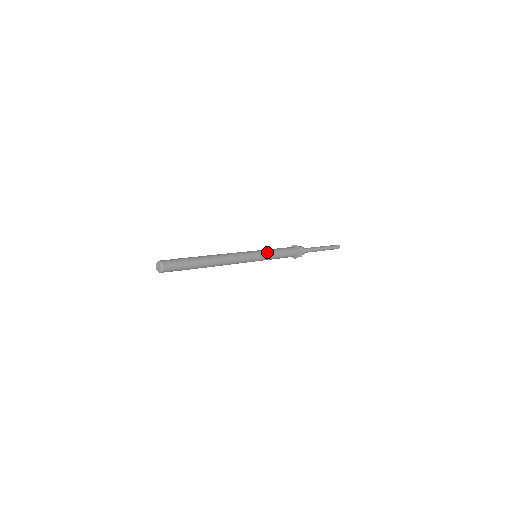
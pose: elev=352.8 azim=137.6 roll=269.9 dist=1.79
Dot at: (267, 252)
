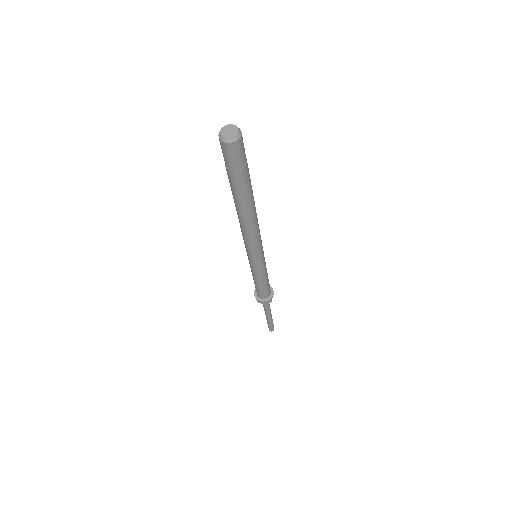
Dot at: occluded
